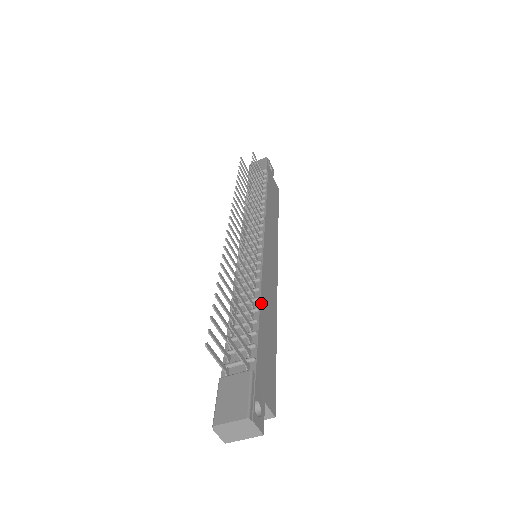
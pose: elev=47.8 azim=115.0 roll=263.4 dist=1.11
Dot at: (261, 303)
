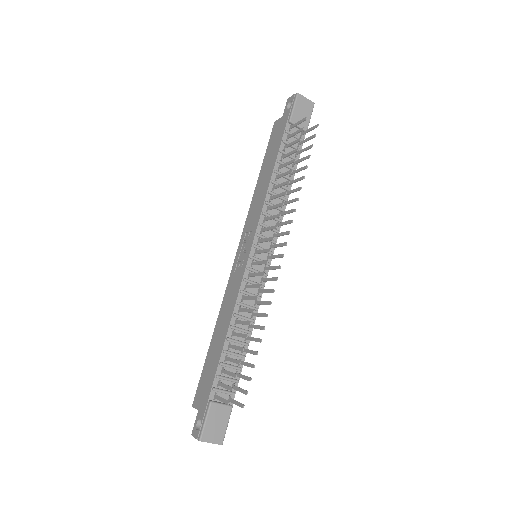
Dot at: (250, 336)
